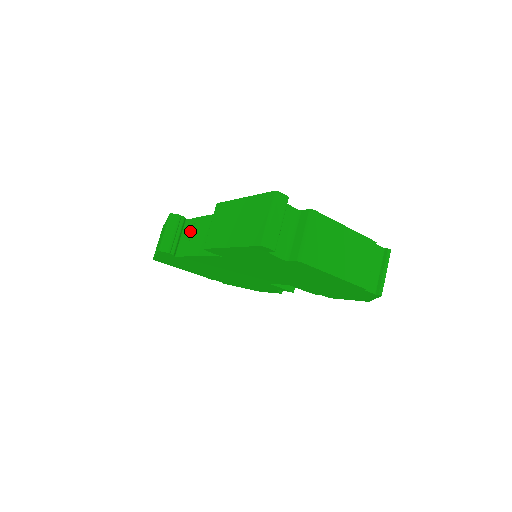
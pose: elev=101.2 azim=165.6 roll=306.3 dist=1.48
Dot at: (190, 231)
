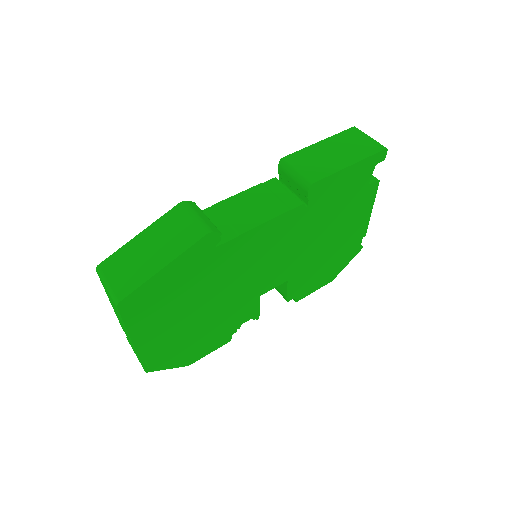
Dot at: (216, 217)
